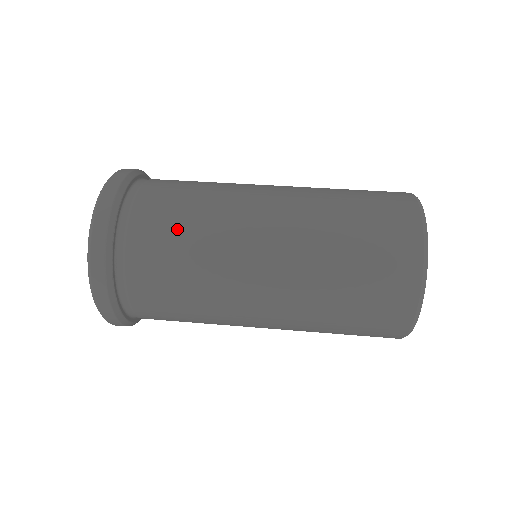
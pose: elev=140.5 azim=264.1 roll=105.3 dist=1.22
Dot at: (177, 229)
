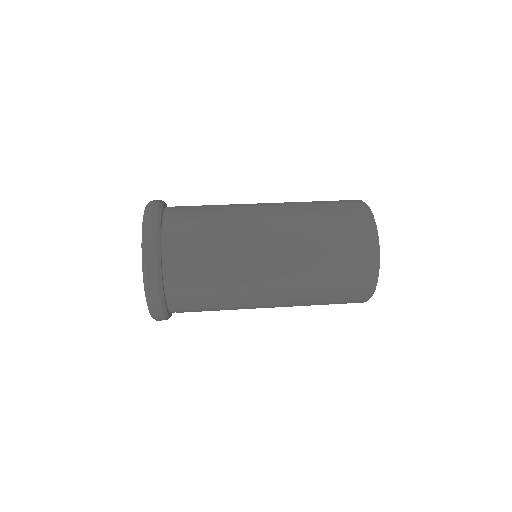
Dot at: (206, 206)
